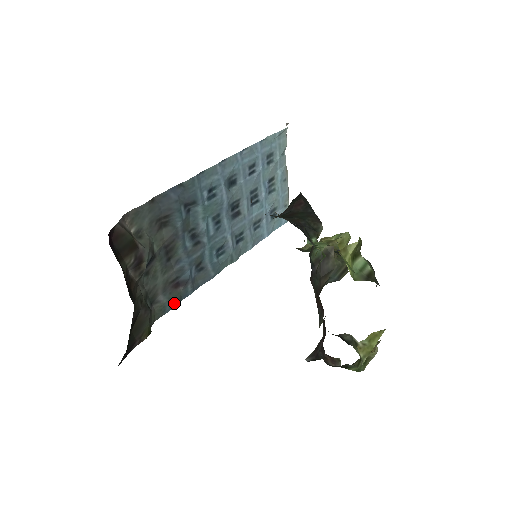
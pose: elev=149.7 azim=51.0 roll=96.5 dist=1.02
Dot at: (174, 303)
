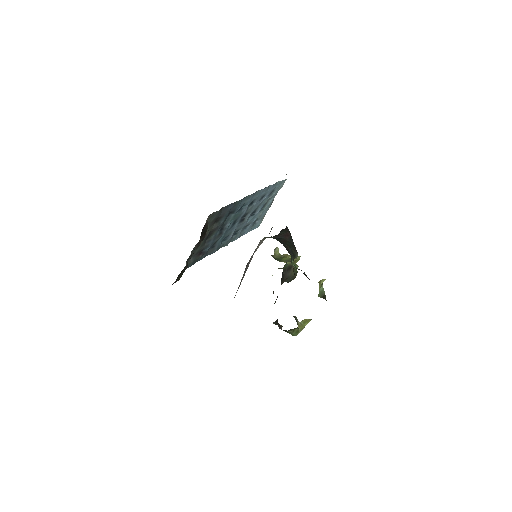
Dot at: (194, 263)
